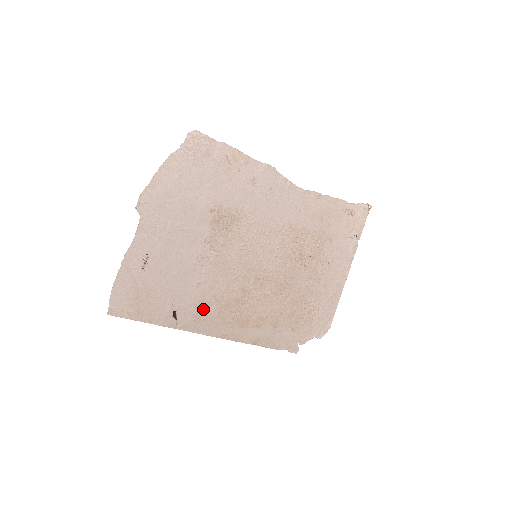
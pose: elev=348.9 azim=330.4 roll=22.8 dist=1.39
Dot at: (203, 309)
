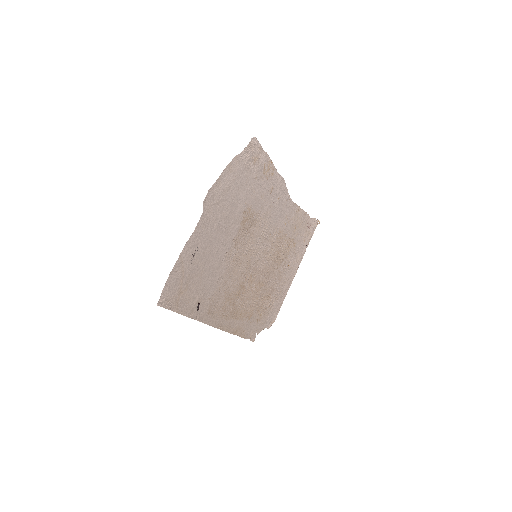
Dot at: (216, 302)
